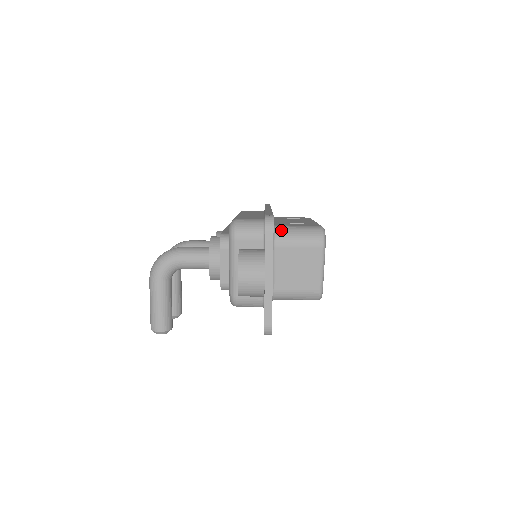
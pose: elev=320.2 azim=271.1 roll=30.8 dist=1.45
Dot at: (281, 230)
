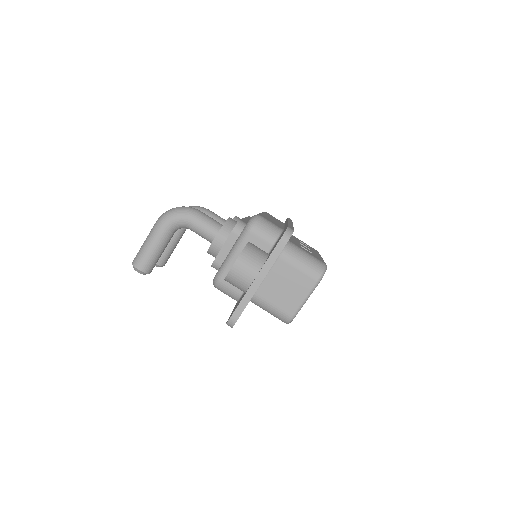
Dot at: (291, 247)
